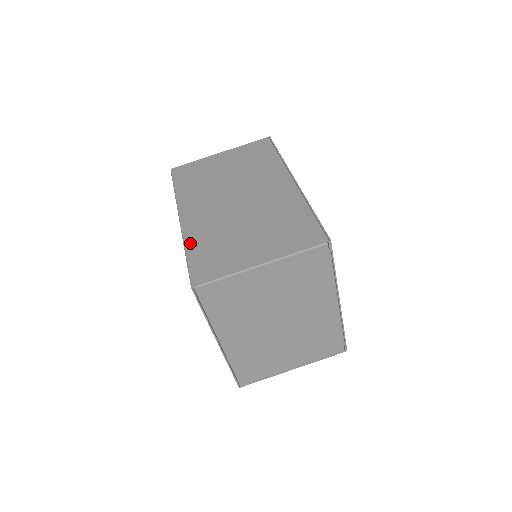
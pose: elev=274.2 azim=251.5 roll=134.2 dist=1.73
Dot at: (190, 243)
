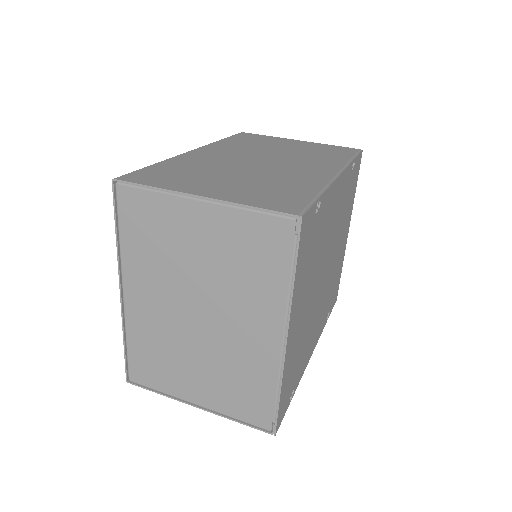
Dot at: (169, 161)
